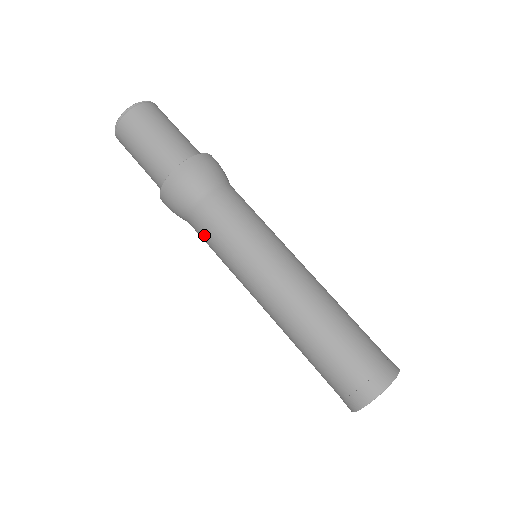
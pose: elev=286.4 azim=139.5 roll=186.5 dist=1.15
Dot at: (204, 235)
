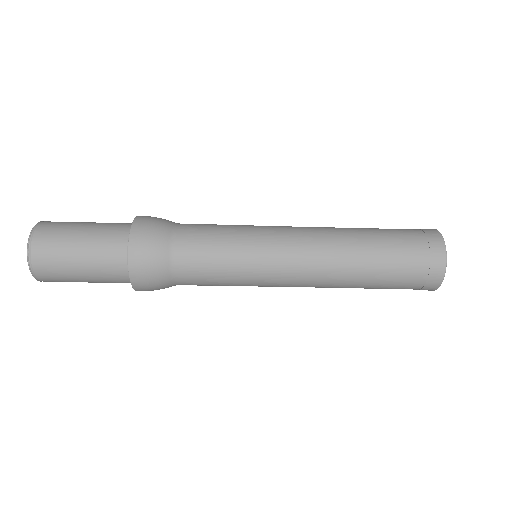
Dot at: (203, 281)
